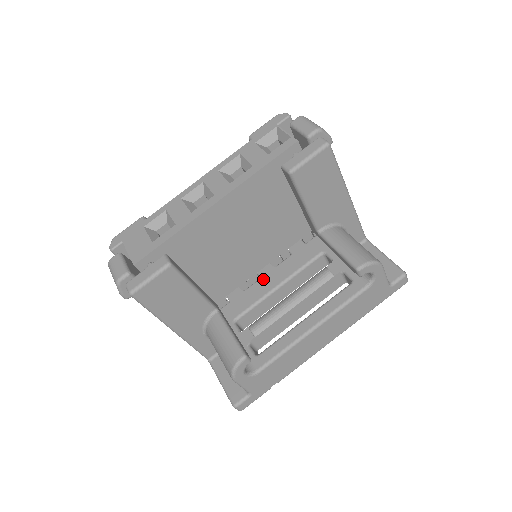
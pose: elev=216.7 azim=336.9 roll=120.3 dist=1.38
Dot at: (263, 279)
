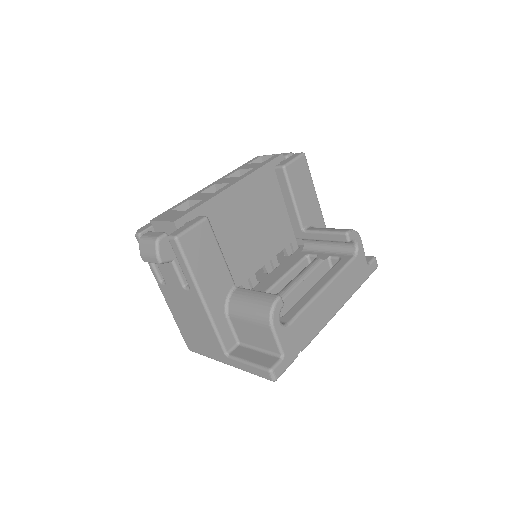
Dot at: (262, 281)
